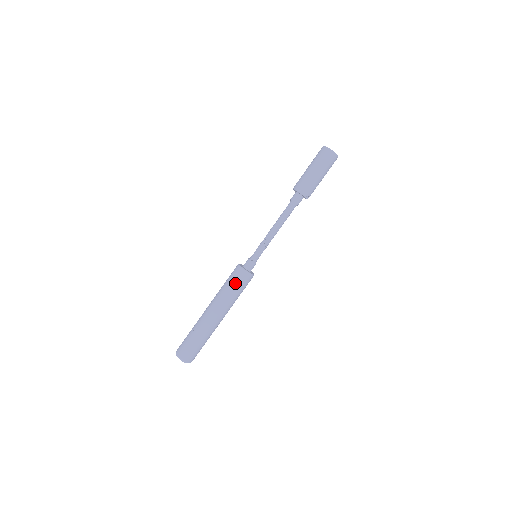
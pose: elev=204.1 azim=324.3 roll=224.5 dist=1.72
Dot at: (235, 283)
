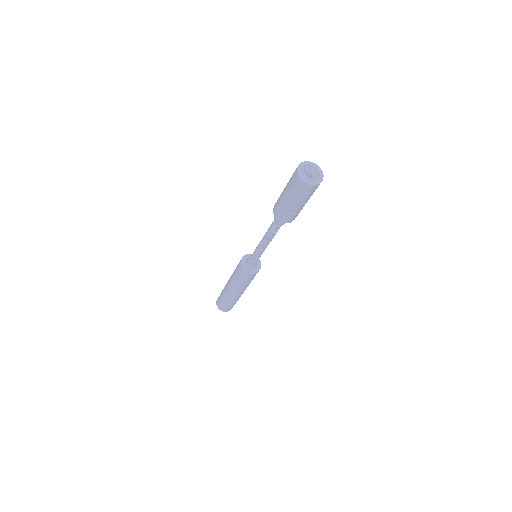
Dot at: (239, 276)
